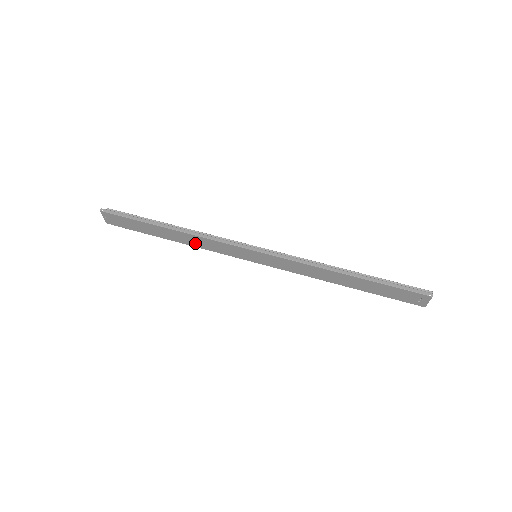
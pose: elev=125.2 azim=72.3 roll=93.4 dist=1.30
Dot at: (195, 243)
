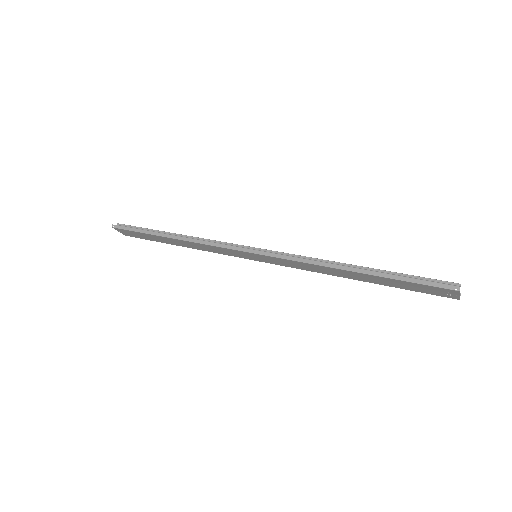
Dot at: (199, 248)
